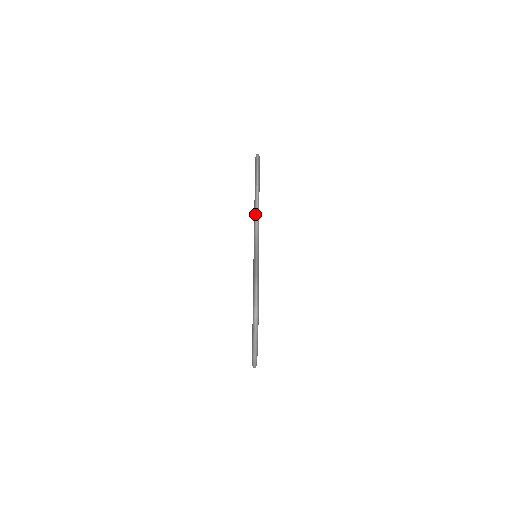
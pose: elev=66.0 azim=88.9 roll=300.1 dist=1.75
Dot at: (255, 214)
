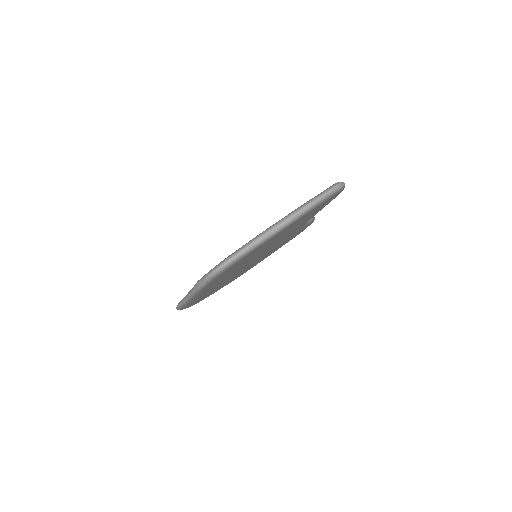
Dot at: occluded
